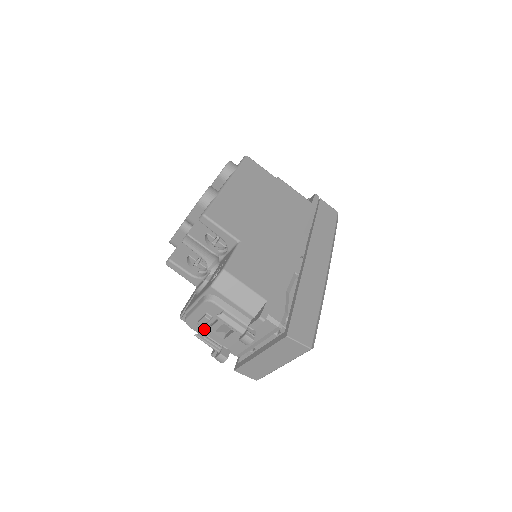
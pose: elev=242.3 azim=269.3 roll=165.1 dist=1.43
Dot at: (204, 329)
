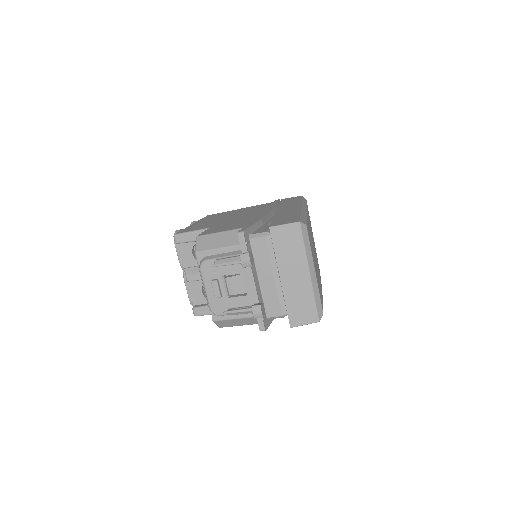
Dot at: (227, 302)
